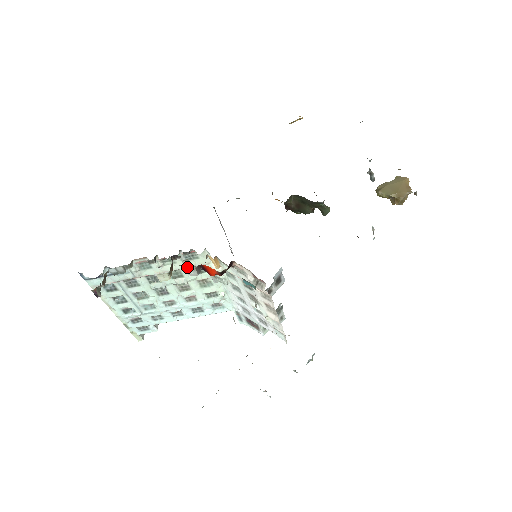
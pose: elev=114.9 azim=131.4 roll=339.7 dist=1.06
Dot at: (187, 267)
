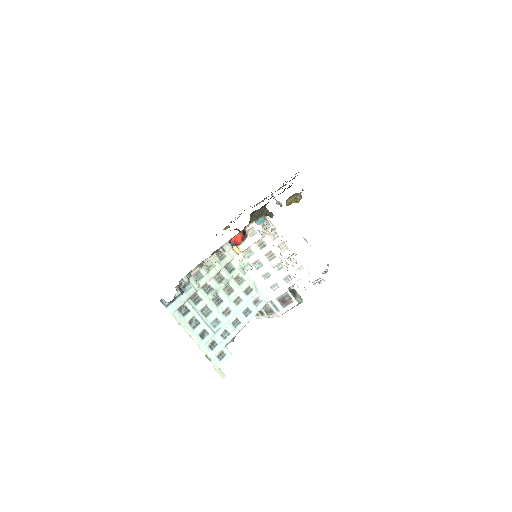
Dot at: (223, 267)
